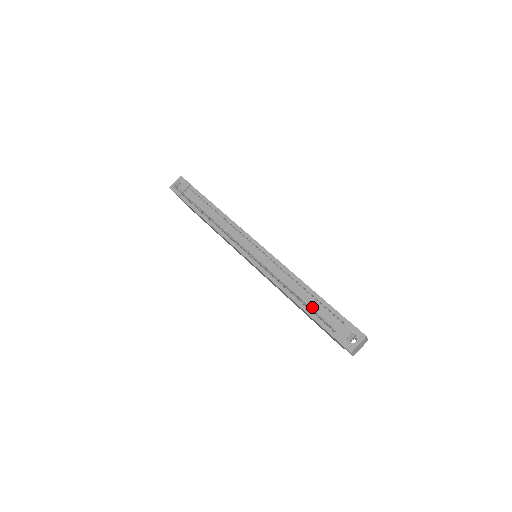
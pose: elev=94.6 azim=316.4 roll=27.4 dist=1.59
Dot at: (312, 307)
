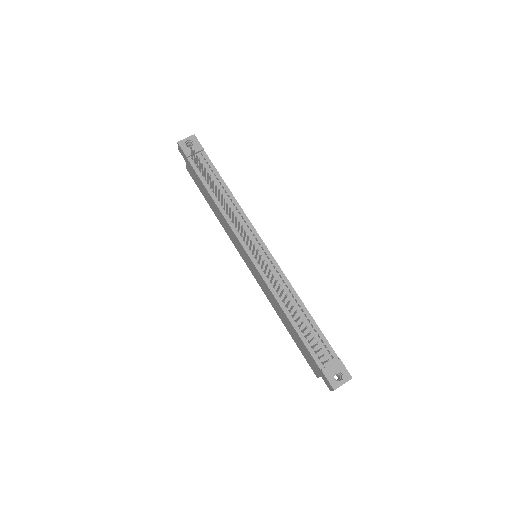
Dot at: (306, 332)
